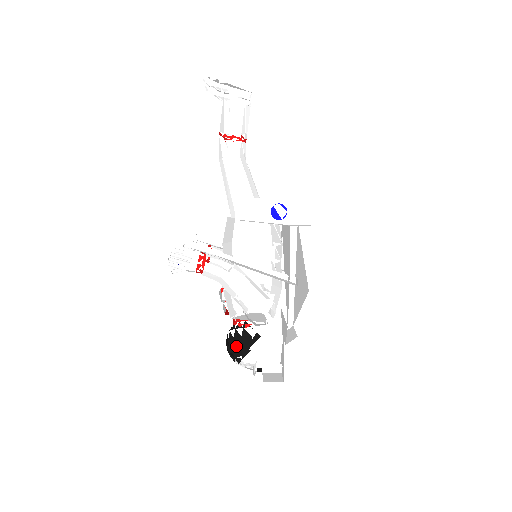
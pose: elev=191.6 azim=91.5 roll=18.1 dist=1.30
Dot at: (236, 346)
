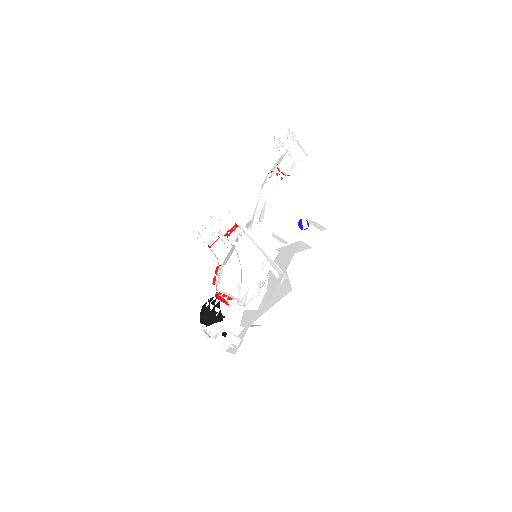
Dot at: occluded
